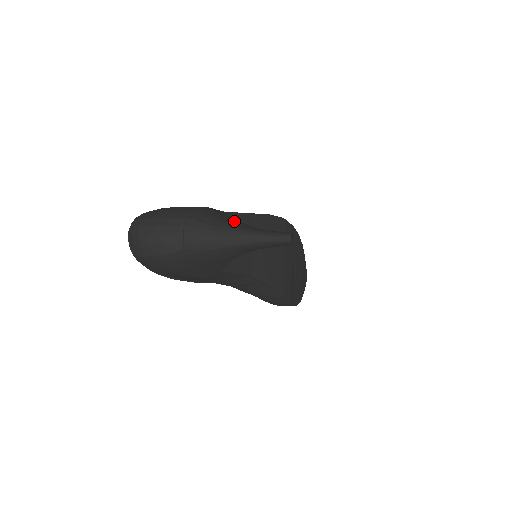
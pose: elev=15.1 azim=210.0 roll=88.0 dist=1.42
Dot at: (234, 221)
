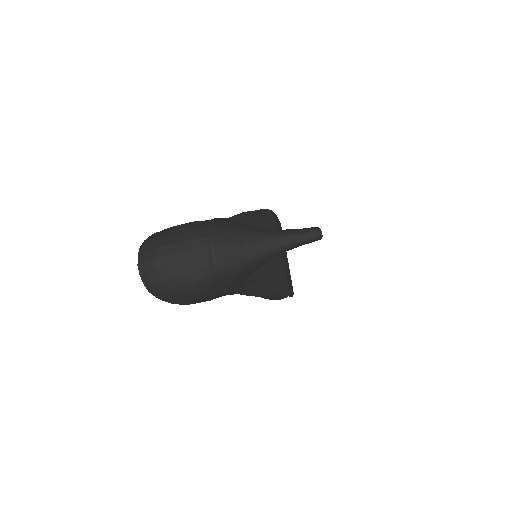
Dot at: (251, 227)
